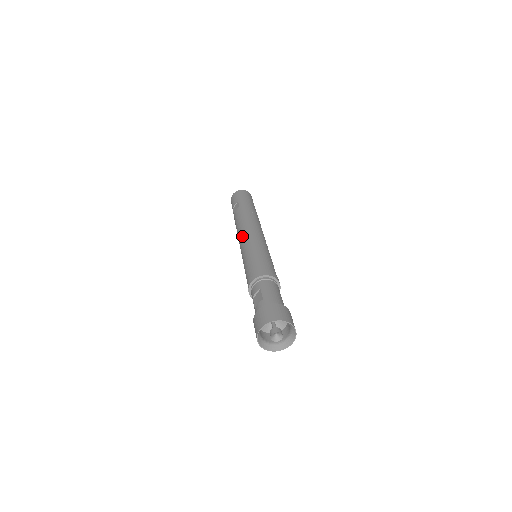
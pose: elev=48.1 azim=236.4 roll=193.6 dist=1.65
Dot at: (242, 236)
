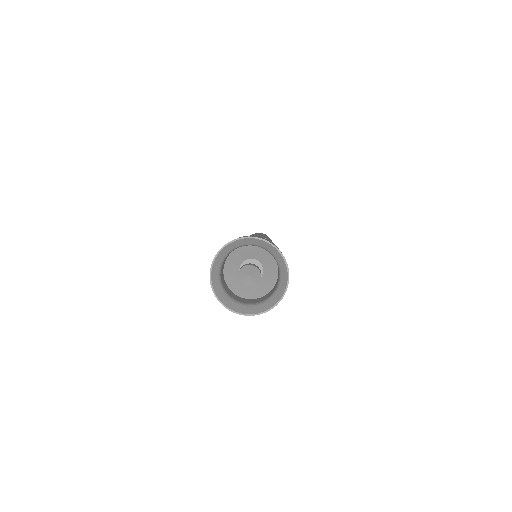
Dot at: occluded
